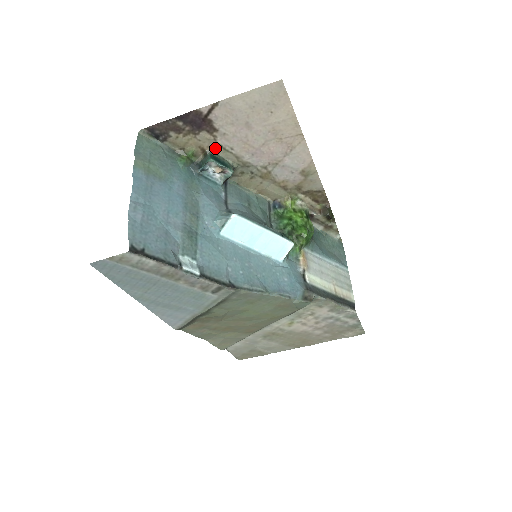
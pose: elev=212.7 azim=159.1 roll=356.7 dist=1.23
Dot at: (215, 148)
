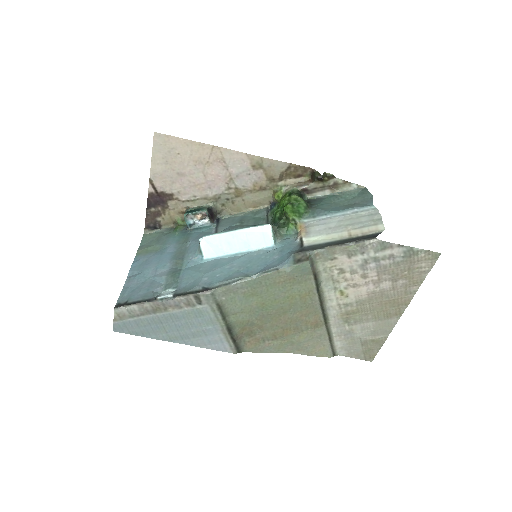
Dot at: (187, 205)
